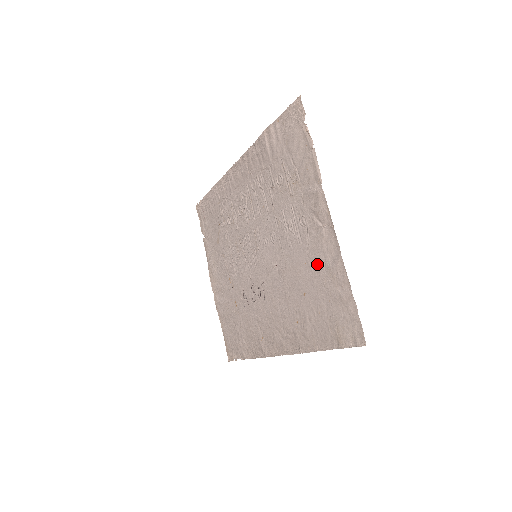
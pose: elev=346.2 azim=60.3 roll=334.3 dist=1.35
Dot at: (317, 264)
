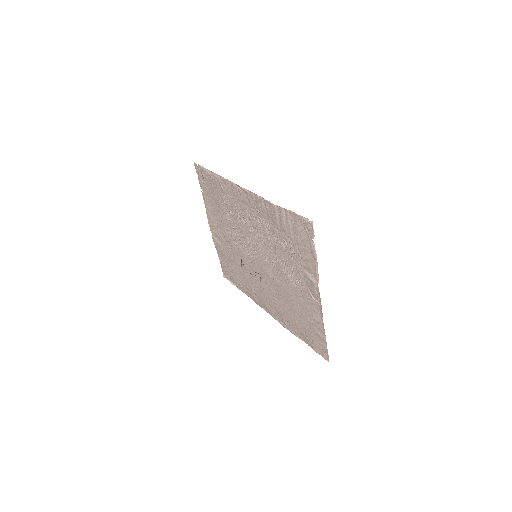
Dot at: (305, 308)
